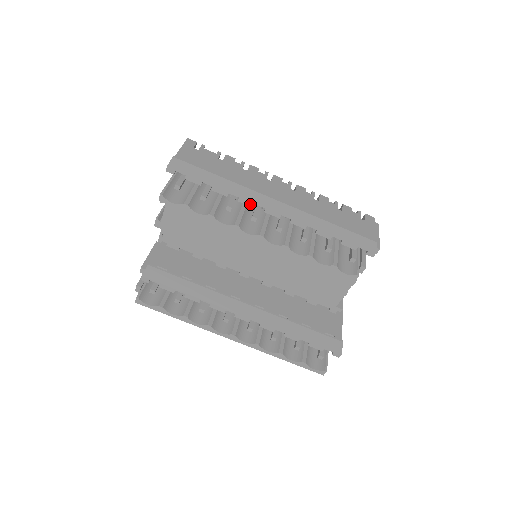
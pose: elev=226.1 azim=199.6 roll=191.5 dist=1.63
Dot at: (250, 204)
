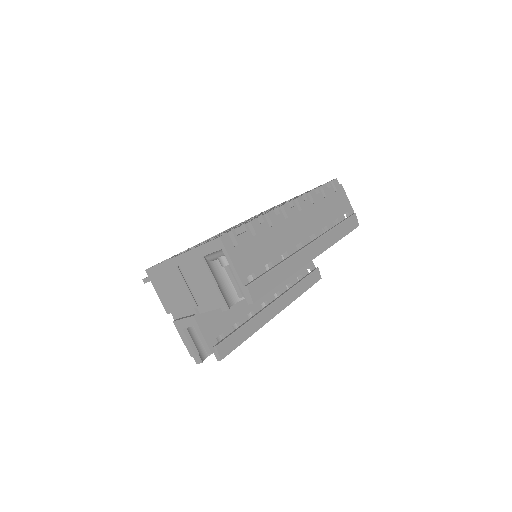
Dot at: (301, 267)
